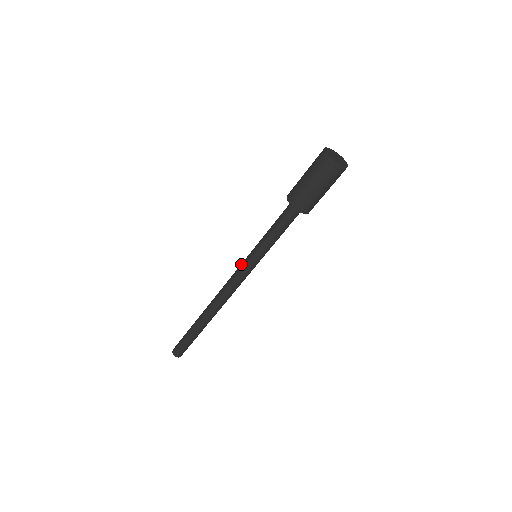
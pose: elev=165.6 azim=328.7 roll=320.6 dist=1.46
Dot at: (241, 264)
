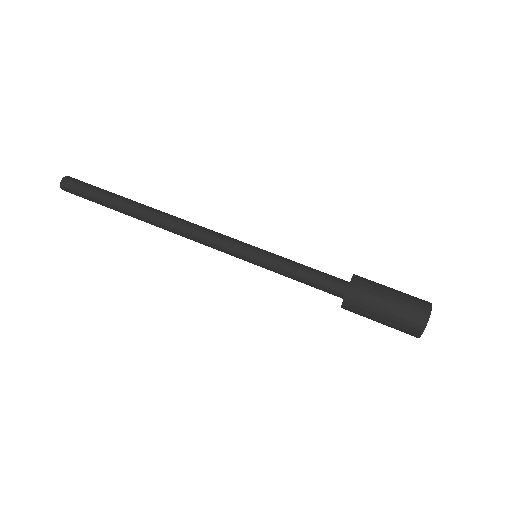
Dot at: (233, 247)
